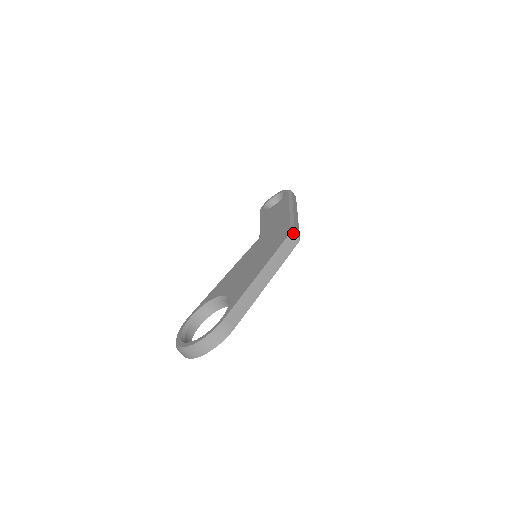
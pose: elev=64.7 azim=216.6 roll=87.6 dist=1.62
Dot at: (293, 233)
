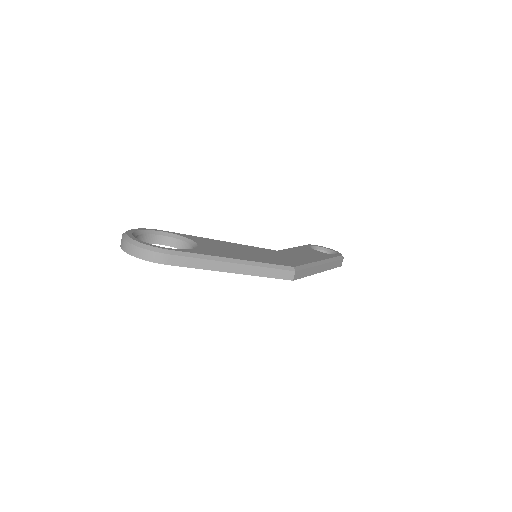
Dot at: (295, 269)
